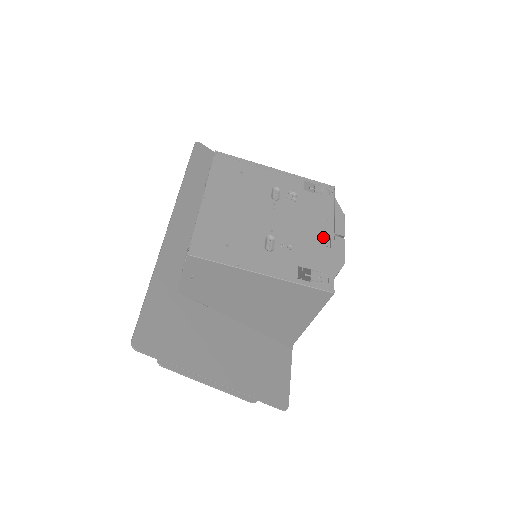
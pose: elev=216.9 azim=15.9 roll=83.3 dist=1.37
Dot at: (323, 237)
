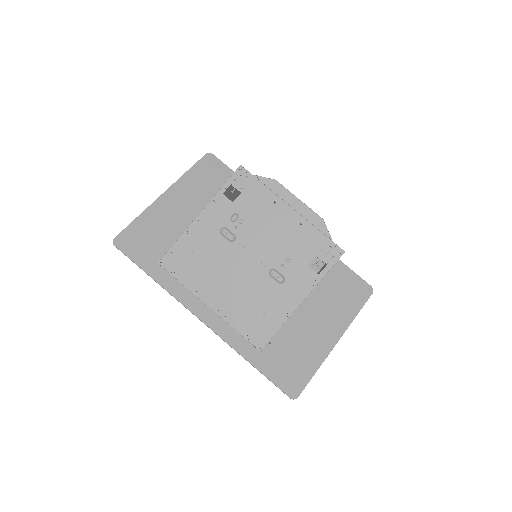
Dot at: (290, 221)
